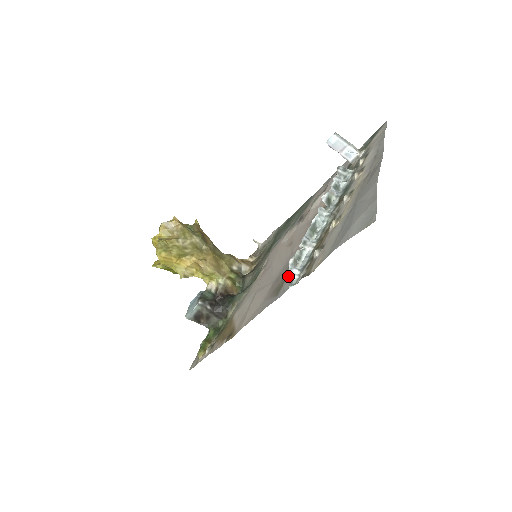
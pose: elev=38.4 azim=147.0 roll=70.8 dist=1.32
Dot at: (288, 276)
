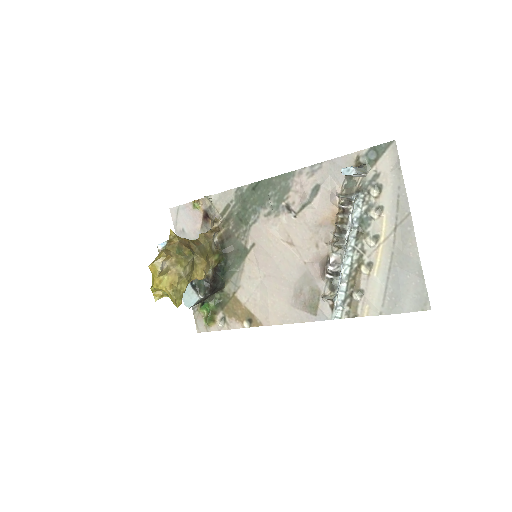
Dot at: (321, 299)
